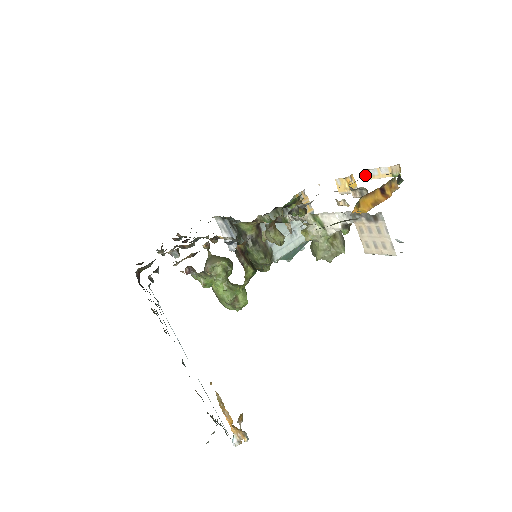
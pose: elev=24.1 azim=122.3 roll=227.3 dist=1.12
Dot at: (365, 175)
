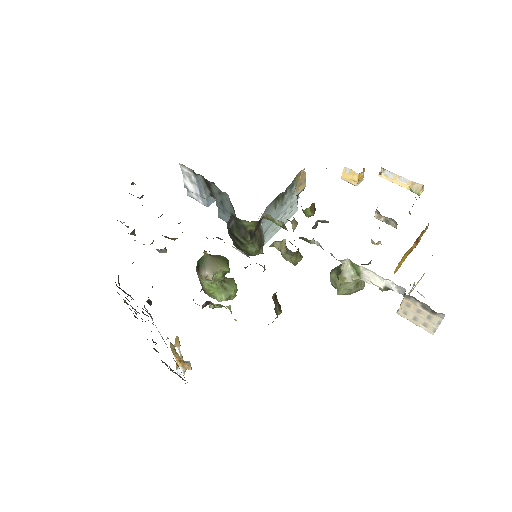
Dot at: (379, 174)
